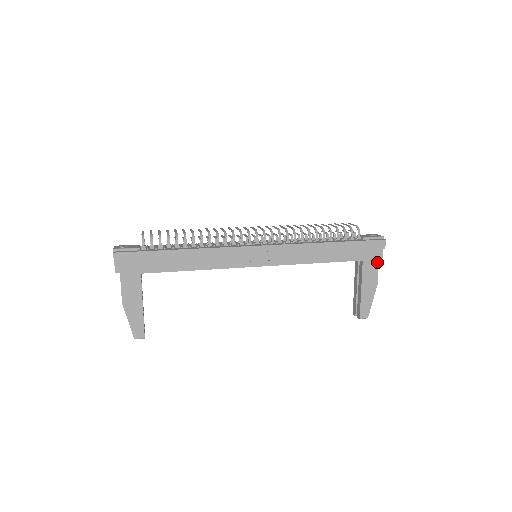
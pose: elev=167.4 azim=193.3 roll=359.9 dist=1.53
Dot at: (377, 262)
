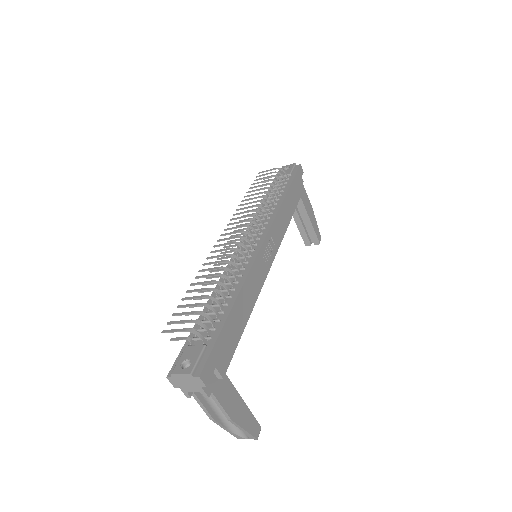
Dot at: (304, 188)
